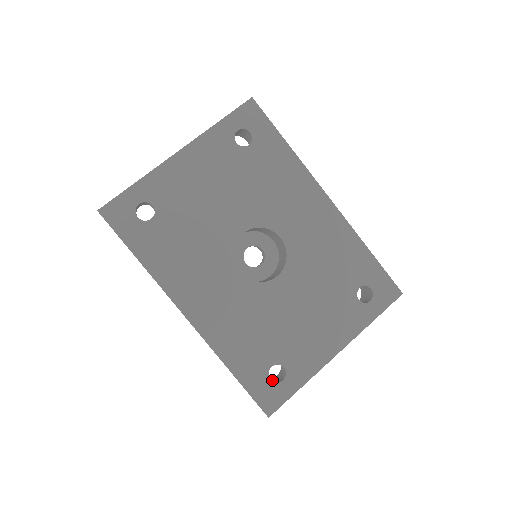
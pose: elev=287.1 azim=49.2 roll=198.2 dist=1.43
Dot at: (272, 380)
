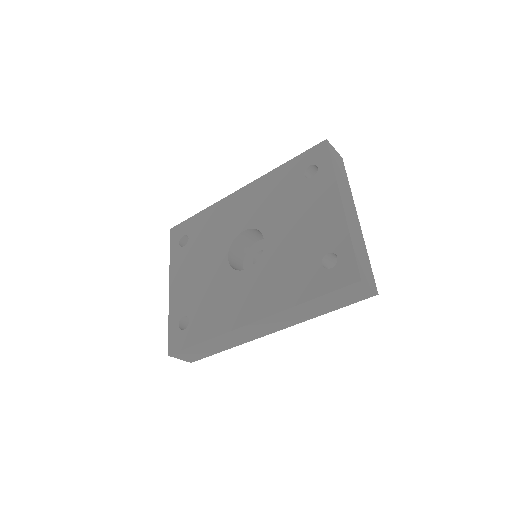
Dot at: occluded
